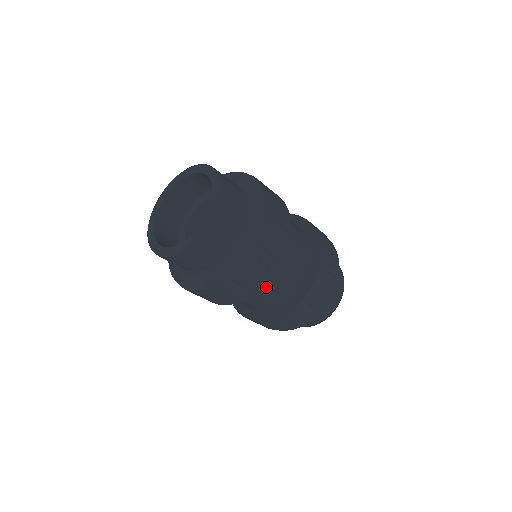
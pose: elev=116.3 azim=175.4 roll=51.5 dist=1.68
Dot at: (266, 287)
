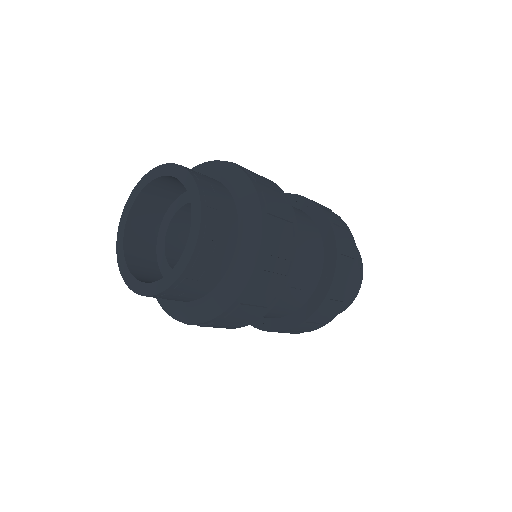
Dot at: occluded
